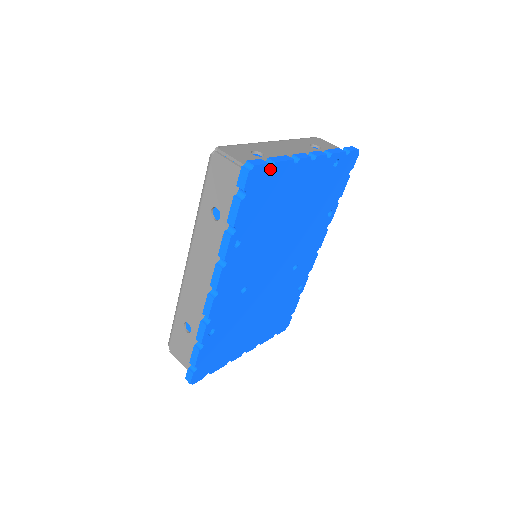
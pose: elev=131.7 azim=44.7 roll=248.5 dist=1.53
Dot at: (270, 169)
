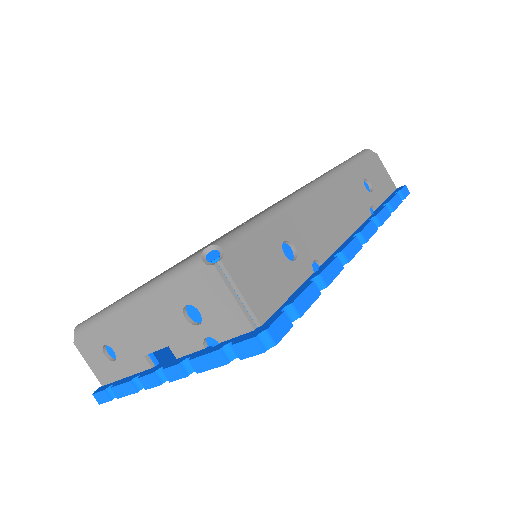
Dot at: occluded
